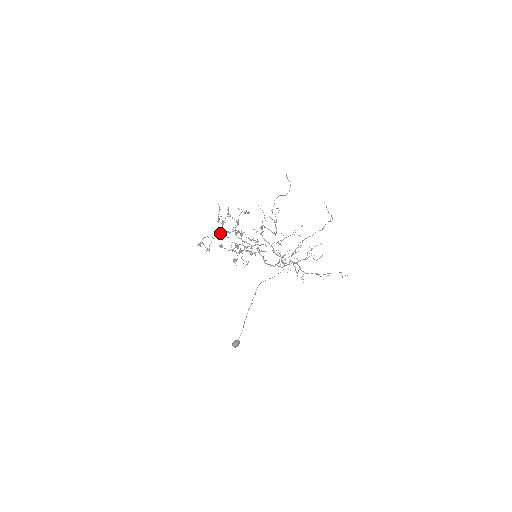
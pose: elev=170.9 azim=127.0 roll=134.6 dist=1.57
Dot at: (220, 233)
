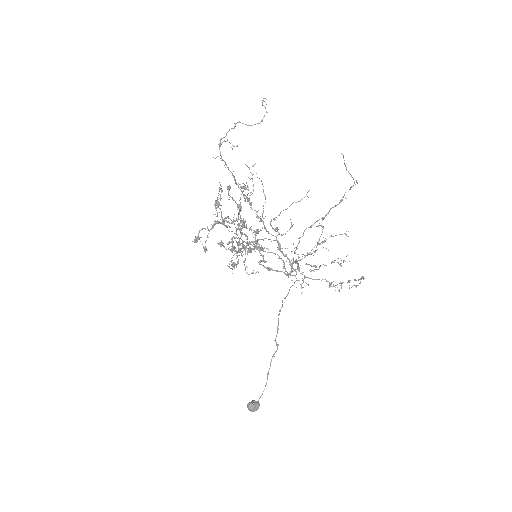
Dot at: (215, 221)
